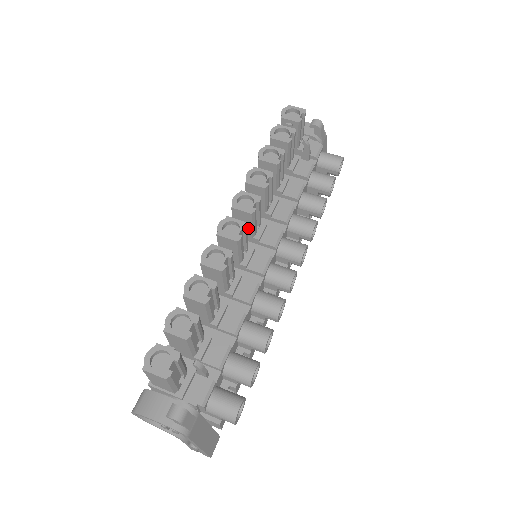
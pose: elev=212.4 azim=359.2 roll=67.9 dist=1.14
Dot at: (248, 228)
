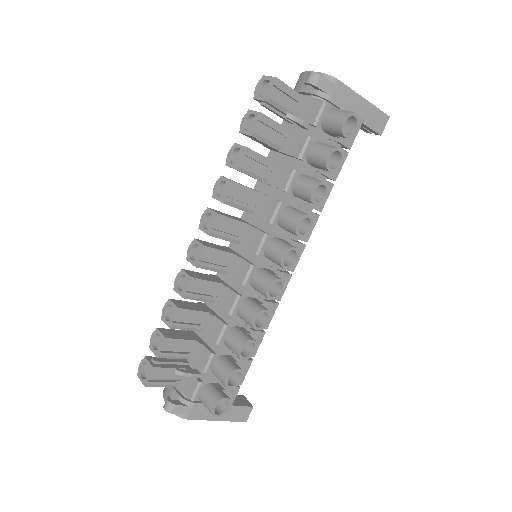
Dot at: (226, 240)
